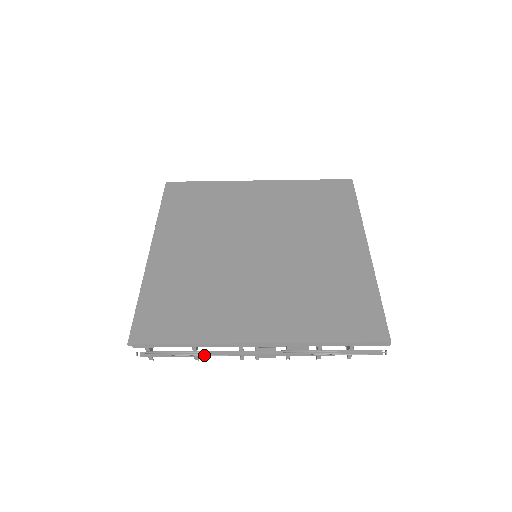
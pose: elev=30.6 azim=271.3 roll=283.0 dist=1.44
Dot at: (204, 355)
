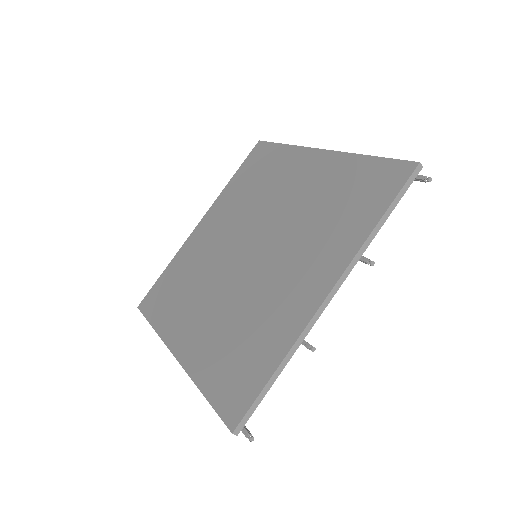
Dot at: occluded
